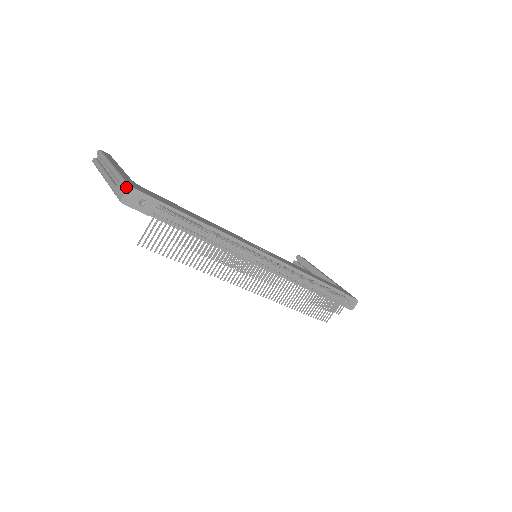
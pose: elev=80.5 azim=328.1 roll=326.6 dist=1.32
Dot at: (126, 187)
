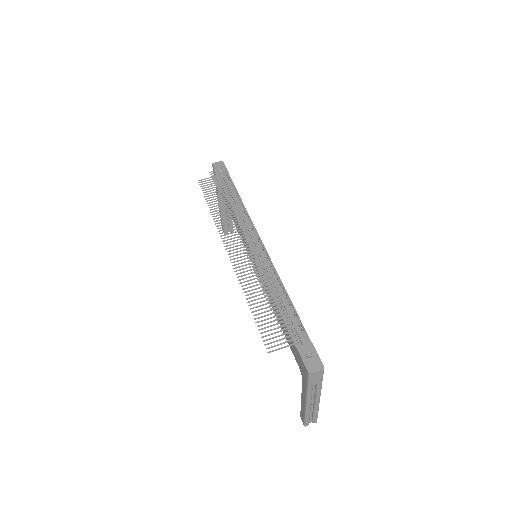
Dot at: (221, 162)
